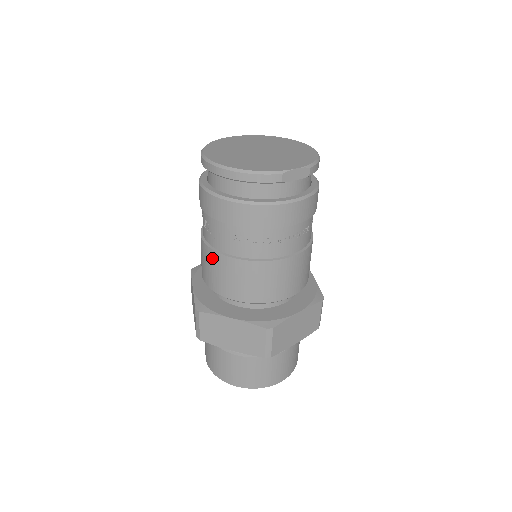
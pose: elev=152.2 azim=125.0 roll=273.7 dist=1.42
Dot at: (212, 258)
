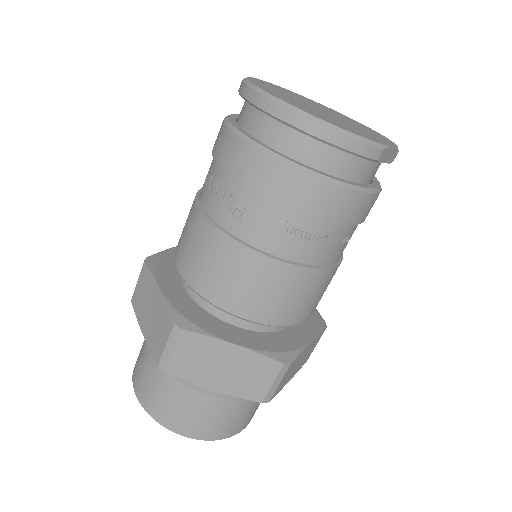
Dot at: (225, 250)
